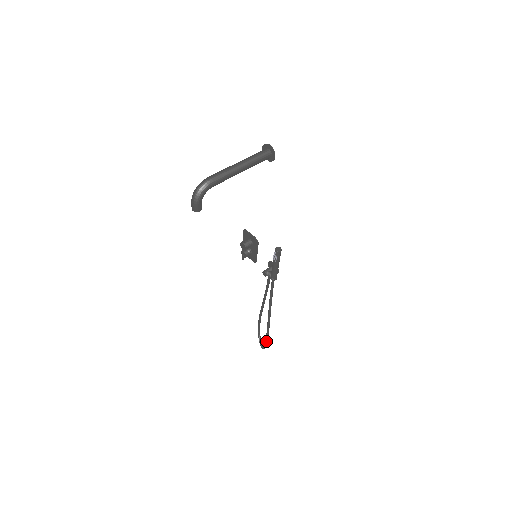
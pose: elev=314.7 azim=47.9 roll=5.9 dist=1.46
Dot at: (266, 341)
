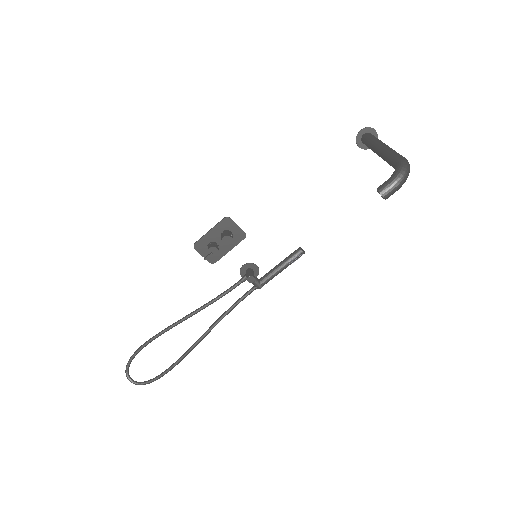
Dot at: occluded
